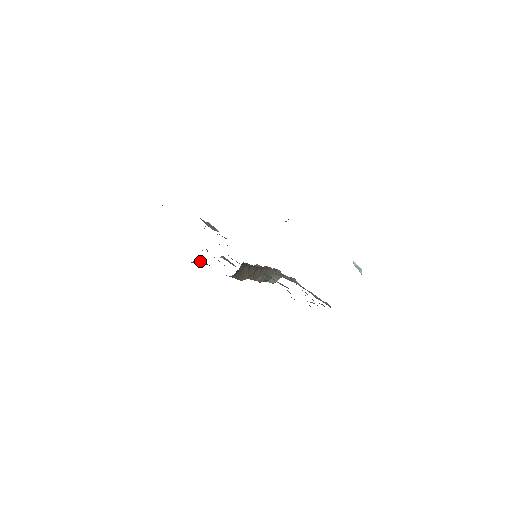
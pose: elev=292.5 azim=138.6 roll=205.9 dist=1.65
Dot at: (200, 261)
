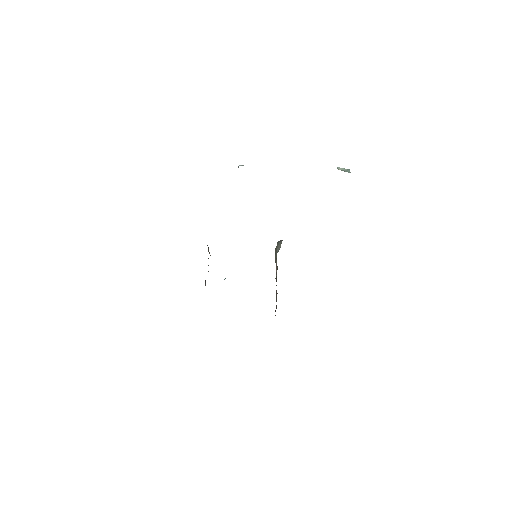
Dot at: occluded
